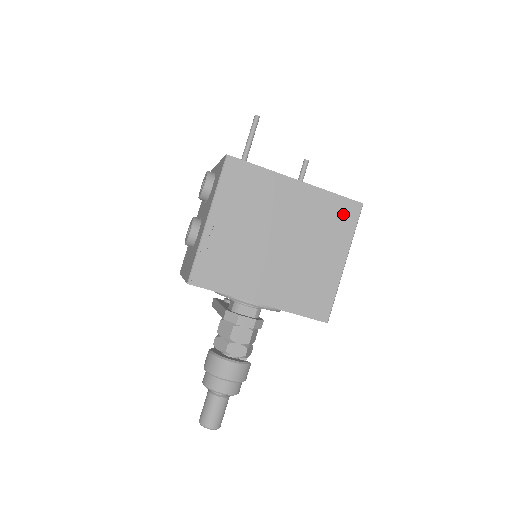
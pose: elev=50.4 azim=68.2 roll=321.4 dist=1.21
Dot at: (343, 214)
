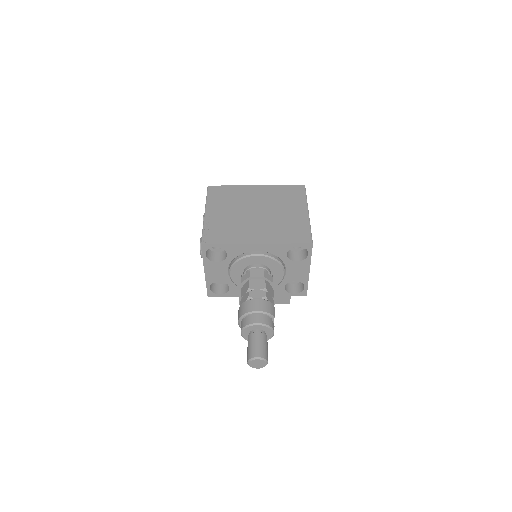
Dot at: (294, 192)
